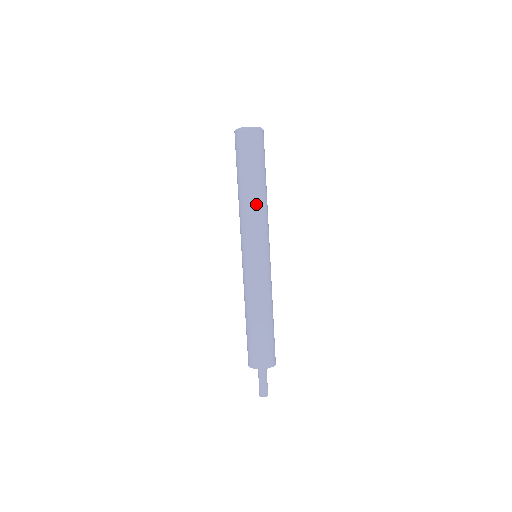
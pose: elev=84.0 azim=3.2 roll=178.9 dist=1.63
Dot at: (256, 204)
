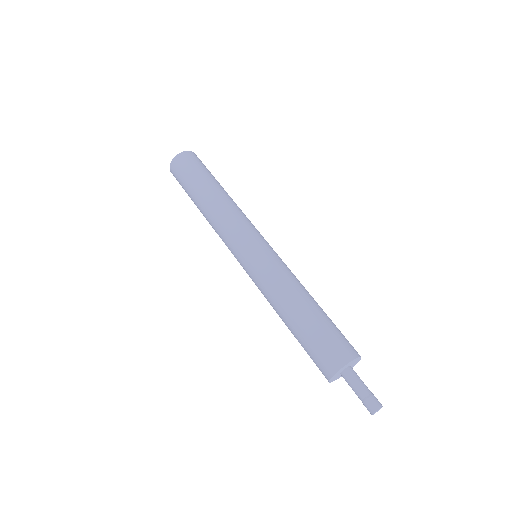
Dot at: (232, 202)
